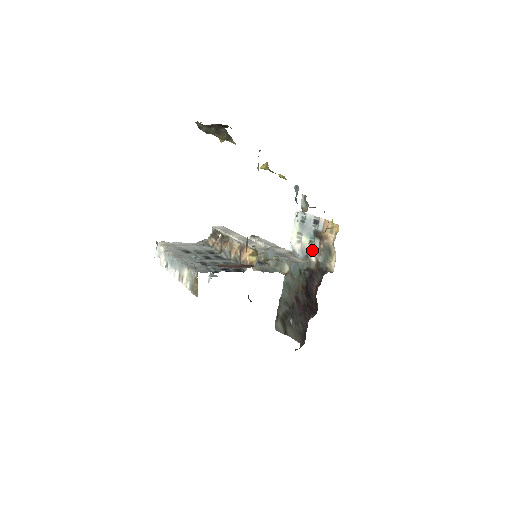
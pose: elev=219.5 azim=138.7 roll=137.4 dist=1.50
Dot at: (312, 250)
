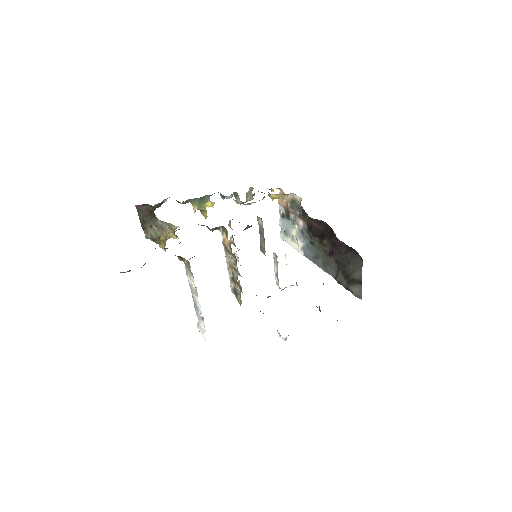
Dot at: (297, 224)
